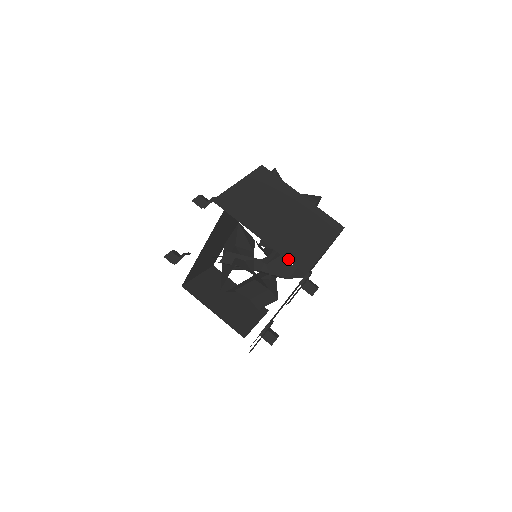
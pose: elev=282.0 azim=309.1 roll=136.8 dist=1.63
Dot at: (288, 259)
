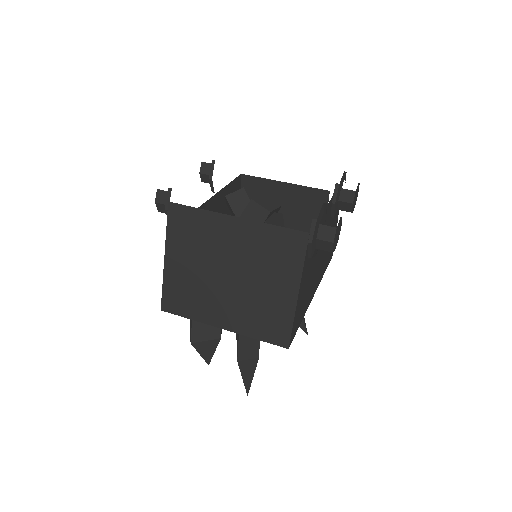
Dot at: occluded
